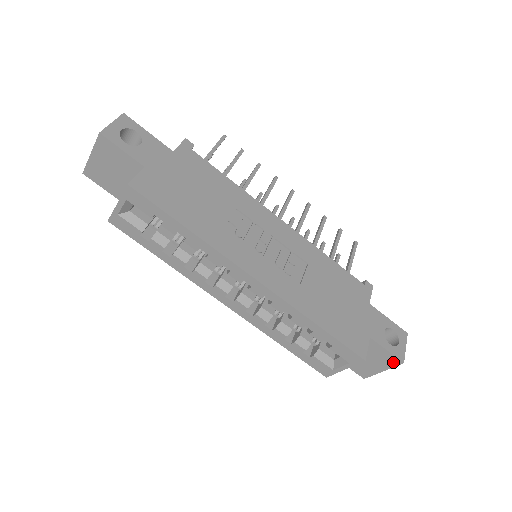
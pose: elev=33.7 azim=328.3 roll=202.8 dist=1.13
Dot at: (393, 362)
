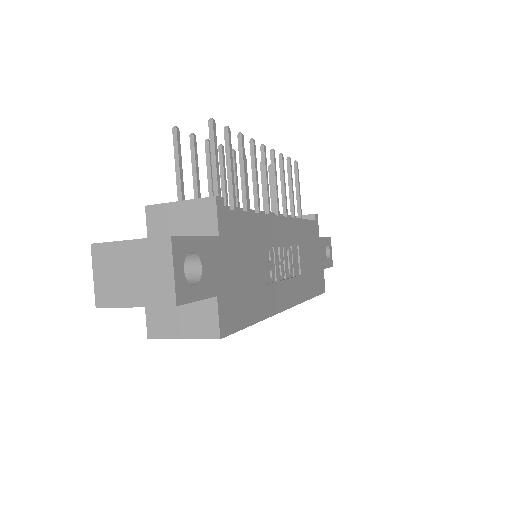
Dot at: occluded
